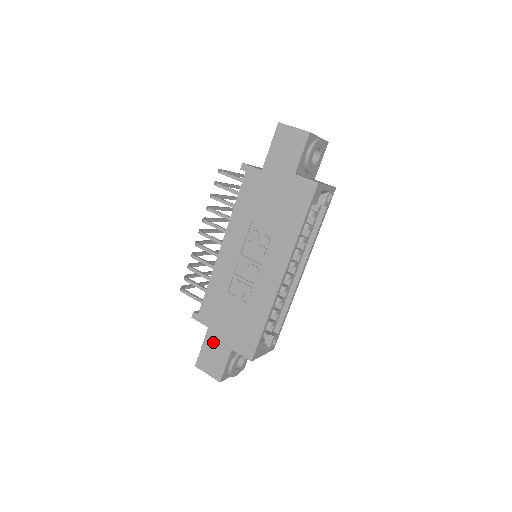
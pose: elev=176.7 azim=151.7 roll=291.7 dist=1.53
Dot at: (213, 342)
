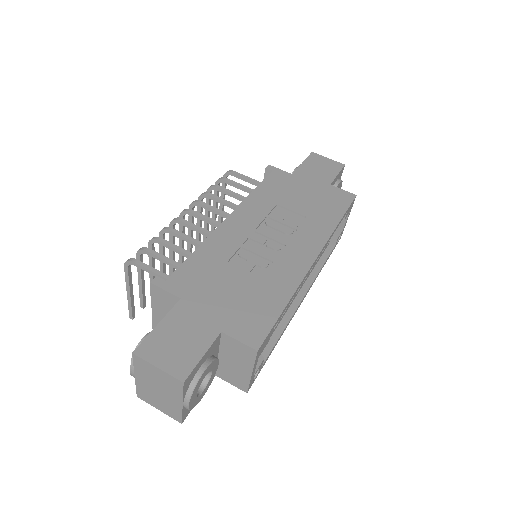
Dot at: (186, 318)
